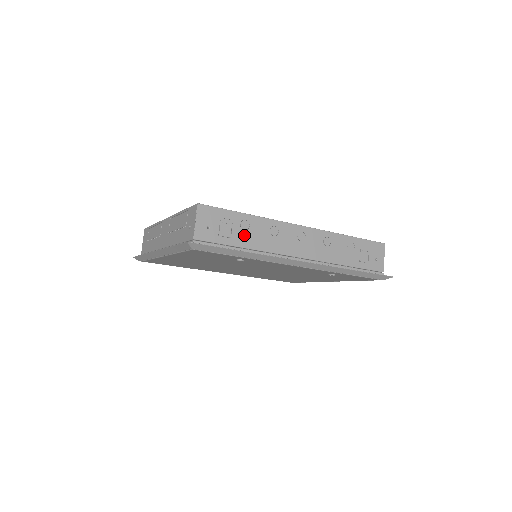
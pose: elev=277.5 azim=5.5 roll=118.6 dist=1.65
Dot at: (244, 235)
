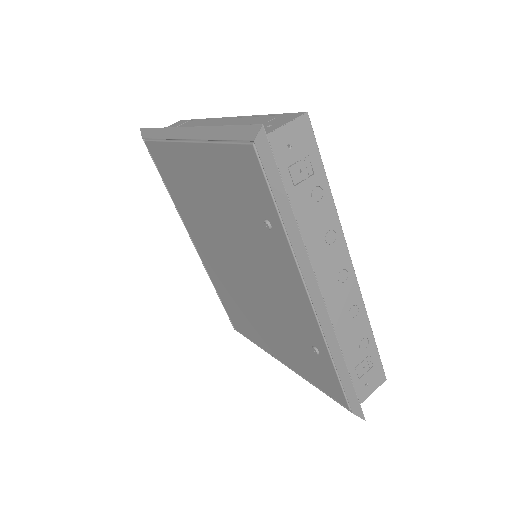
Dot at: (306, 201)
